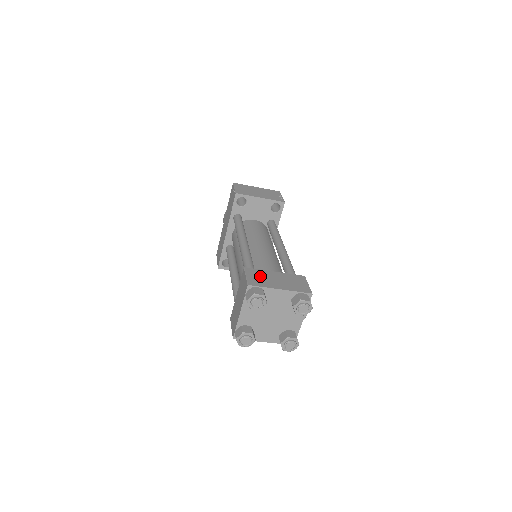
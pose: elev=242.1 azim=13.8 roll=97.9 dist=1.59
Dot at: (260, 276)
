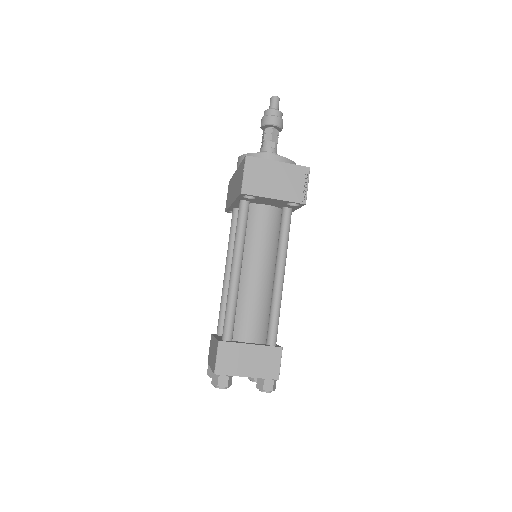
Dot at: (232, 356)
